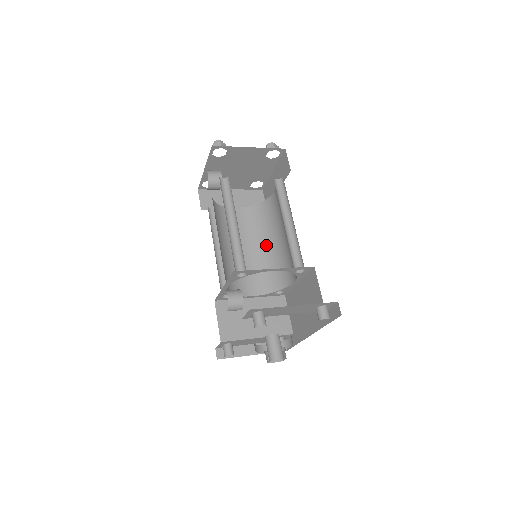
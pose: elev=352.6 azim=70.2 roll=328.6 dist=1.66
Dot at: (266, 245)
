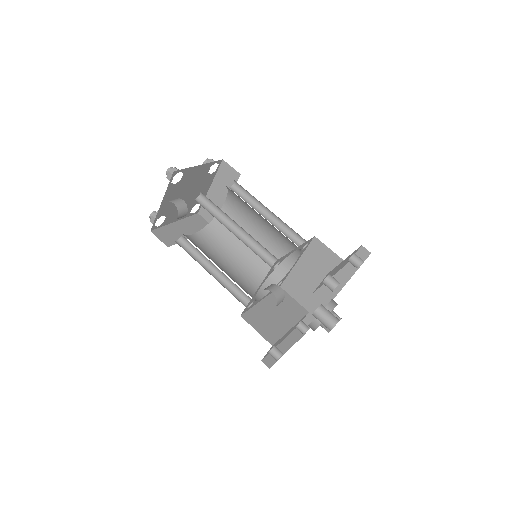
Dot at: (243, 251)
